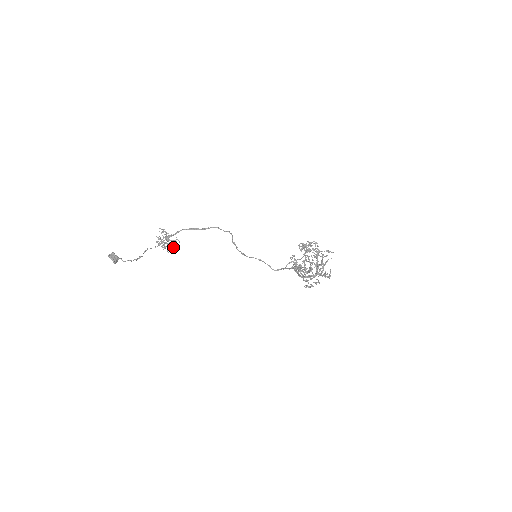
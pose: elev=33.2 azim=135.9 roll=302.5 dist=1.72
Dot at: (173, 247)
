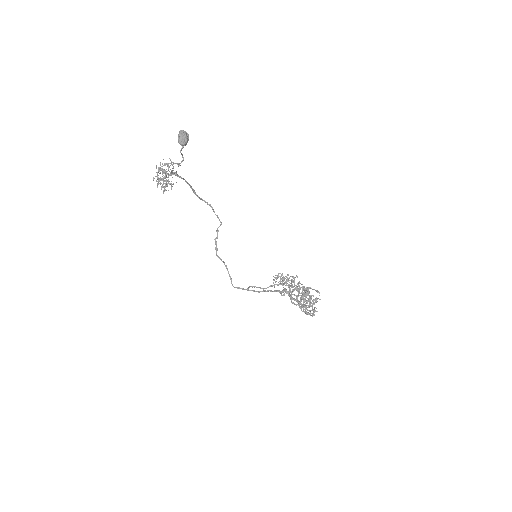
Dot at: (164, 188)
